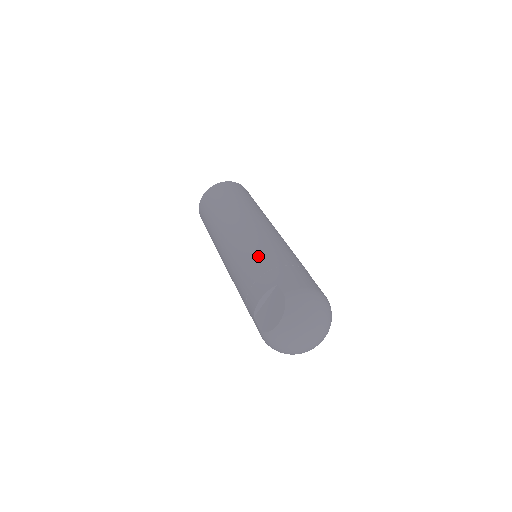
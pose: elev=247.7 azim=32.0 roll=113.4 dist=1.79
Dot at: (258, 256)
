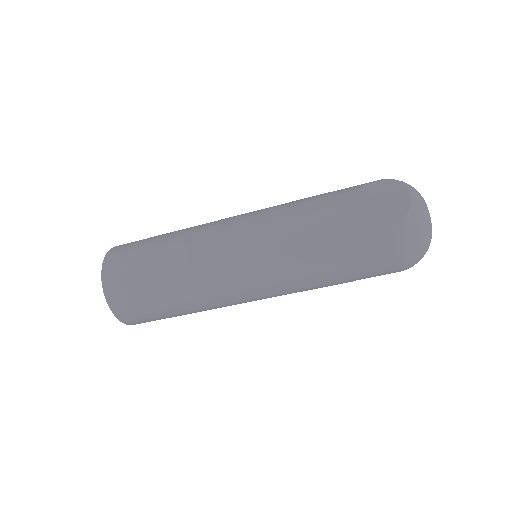
Dot at: (298, 201)
